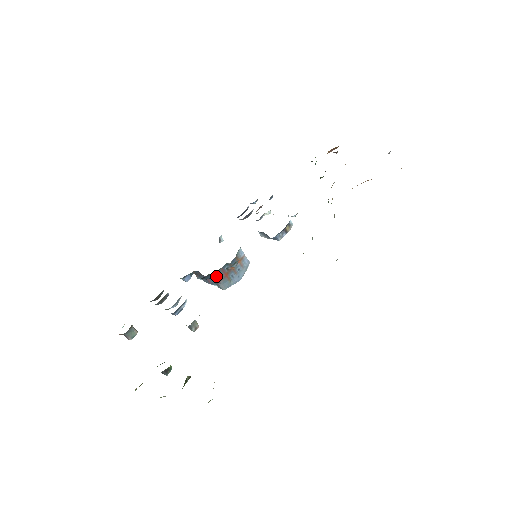
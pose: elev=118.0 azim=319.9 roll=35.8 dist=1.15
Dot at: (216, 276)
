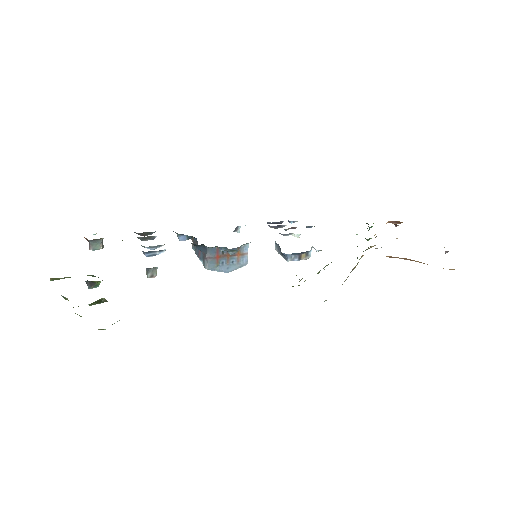
Dot at: (208, 250)
